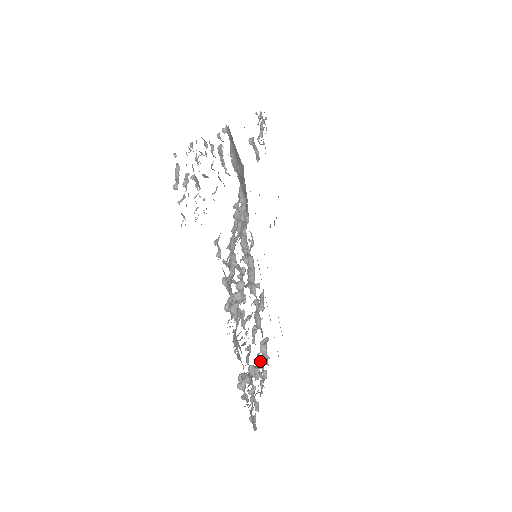
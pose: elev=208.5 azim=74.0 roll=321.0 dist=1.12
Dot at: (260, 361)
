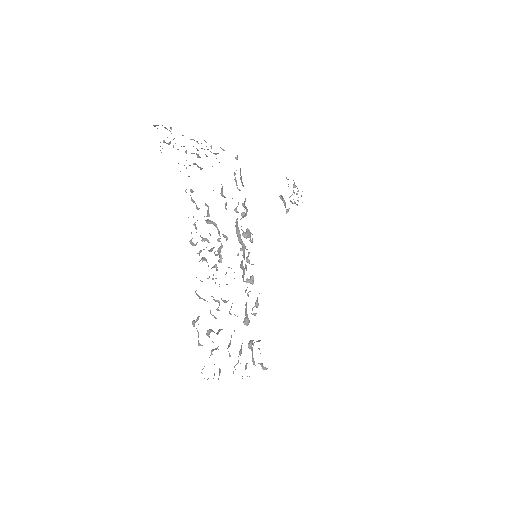
Dot at: (241, 346)
